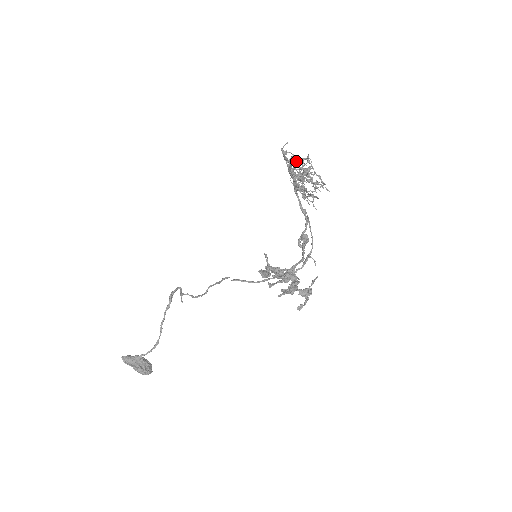
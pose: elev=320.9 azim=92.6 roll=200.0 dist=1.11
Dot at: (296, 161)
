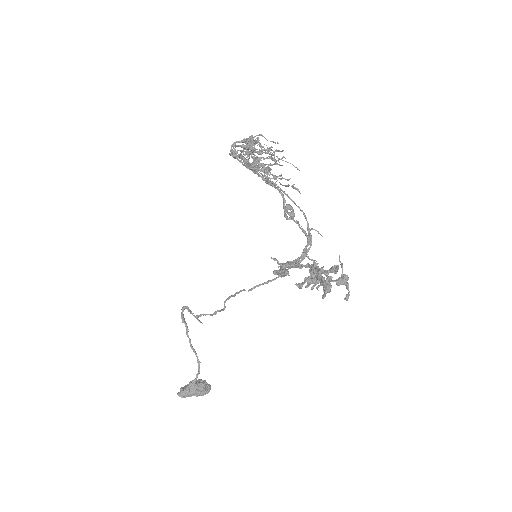
Dot at: (260, 165)
